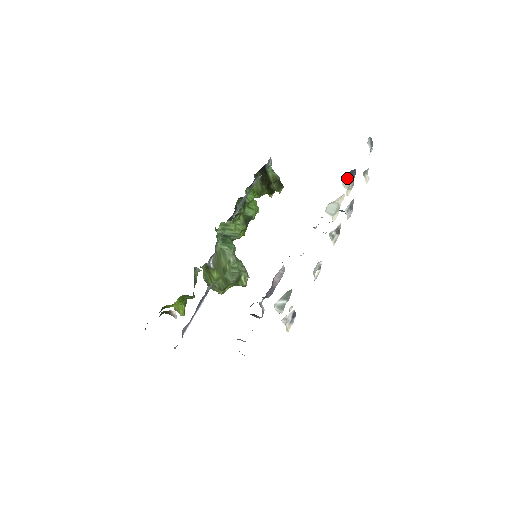
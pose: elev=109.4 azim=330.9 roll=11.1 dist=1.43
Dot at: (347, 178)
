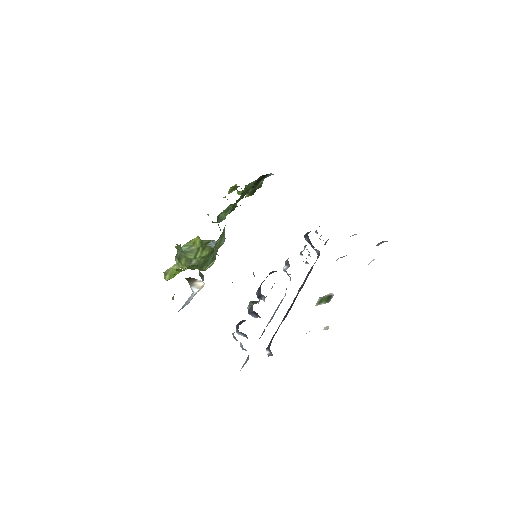
Dot at: (378, 244)
